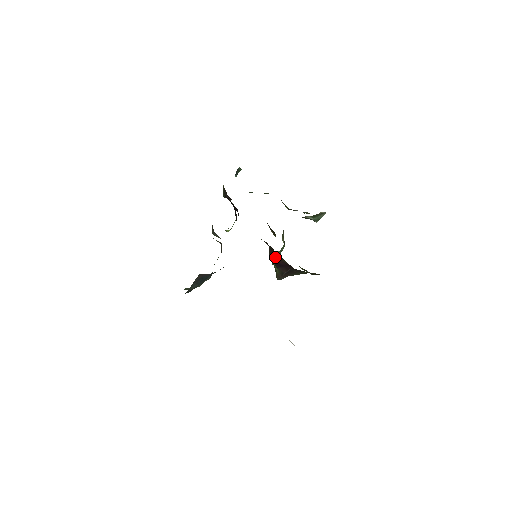
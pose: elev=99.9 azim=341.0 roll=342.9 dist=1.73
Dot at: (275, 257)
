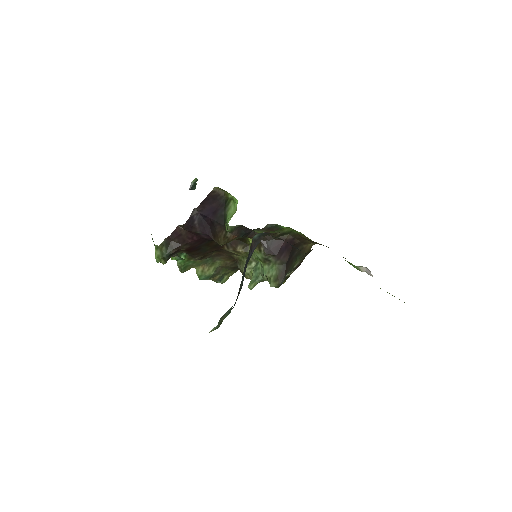
Dot at: (274, 244)
